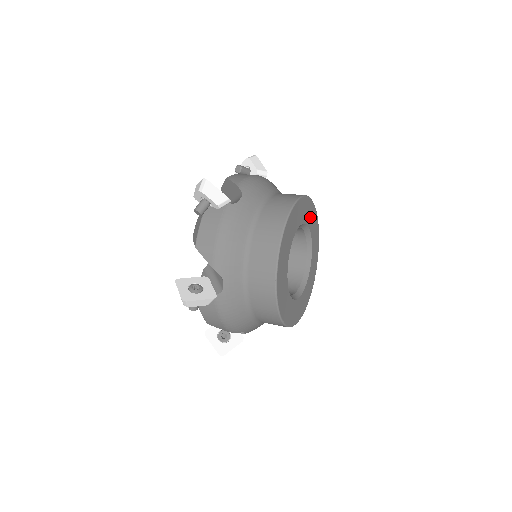
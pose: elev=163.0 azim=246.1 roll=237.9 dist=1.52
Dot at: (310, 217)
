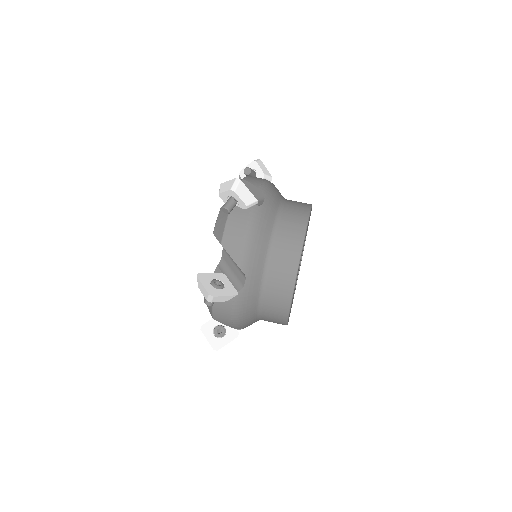
Dot at: occluded
